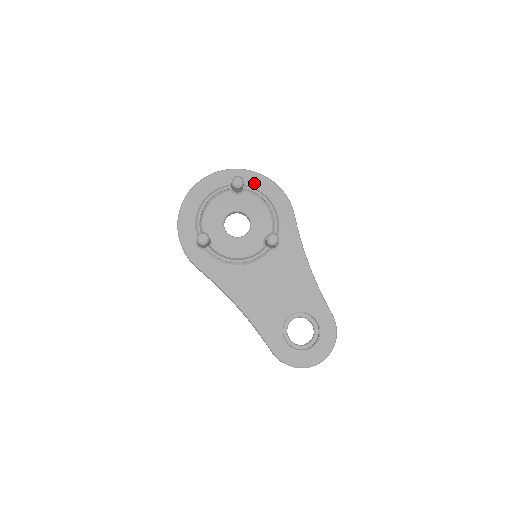
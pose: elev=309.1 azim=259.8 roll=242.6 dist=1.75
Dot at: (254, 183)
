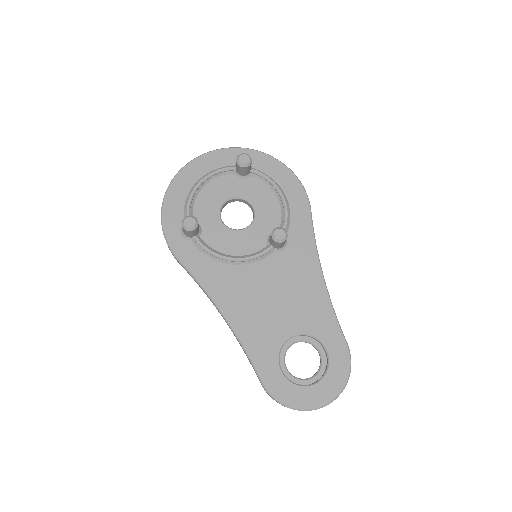
Dot at: (265, 167)
